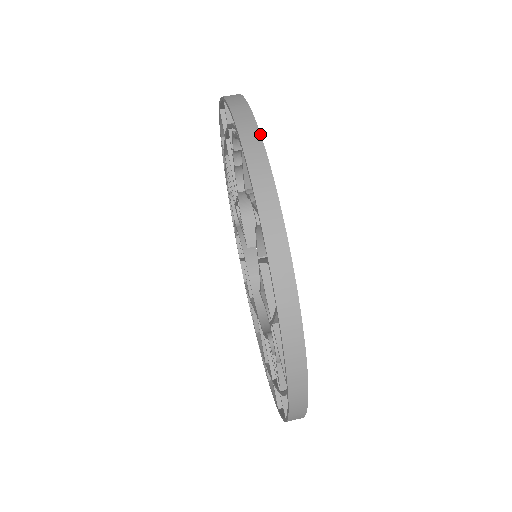
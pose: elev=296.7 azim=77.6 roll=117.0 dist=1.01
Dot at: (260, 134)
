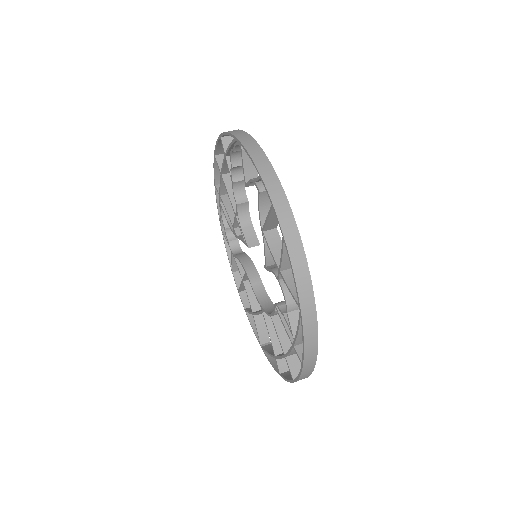
Dot at: (253, 138)
